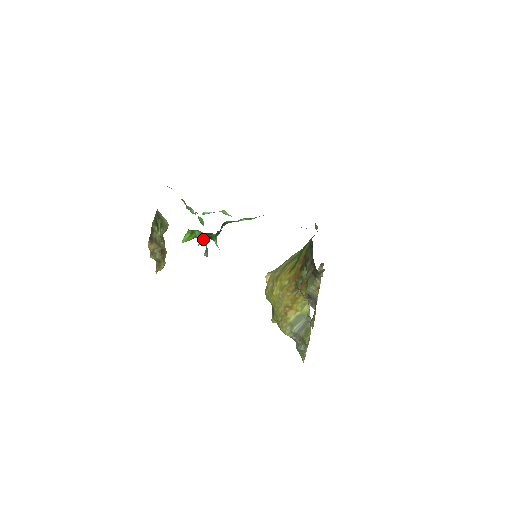
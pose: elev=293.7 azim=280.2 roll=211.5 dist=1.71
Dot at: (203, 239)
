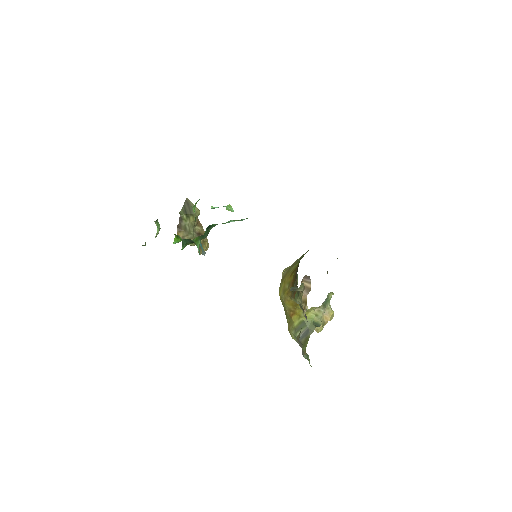
Dot at: (185, 244)
